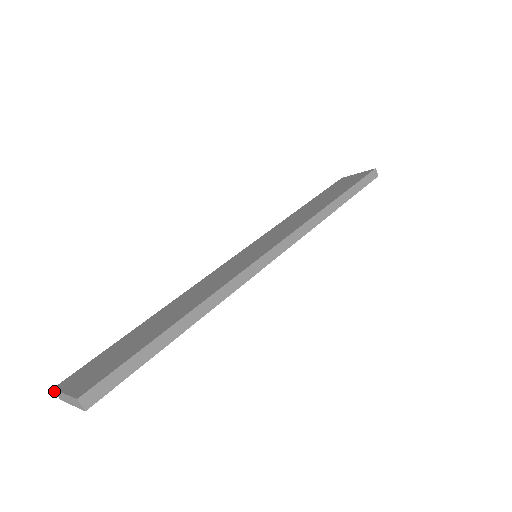
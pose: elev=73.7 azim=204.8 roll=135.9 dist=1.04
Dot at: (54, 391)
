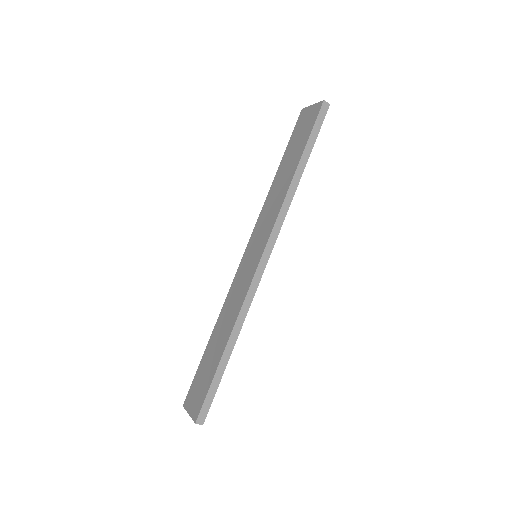
Dot at: (184, 406)
